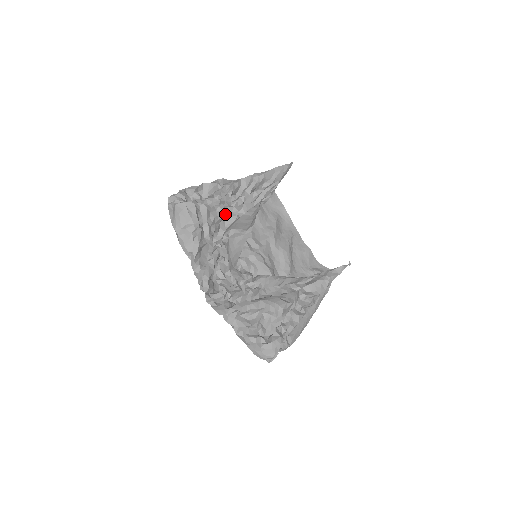
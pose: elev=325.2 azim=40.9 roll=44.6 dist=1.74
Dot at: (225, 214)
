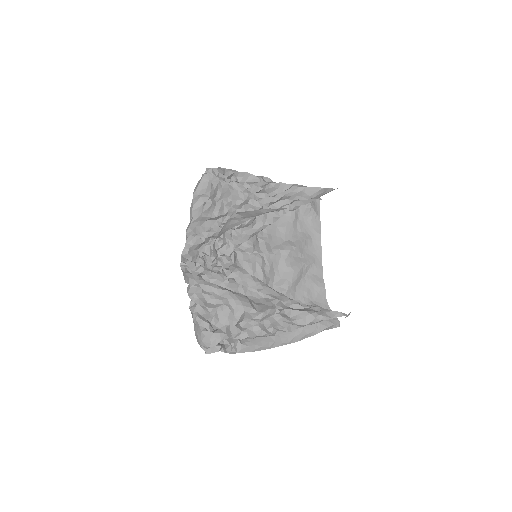
Dot at: (247, 204)
